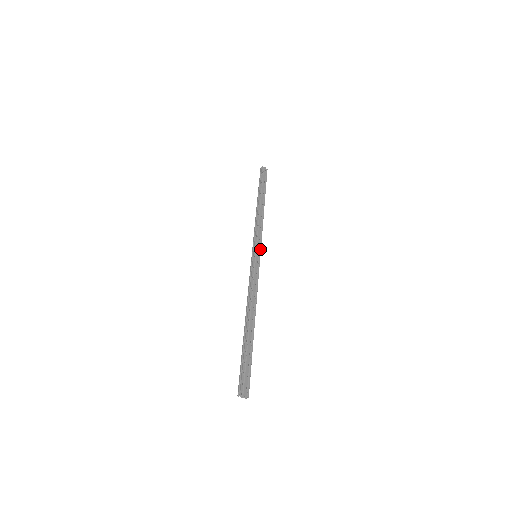
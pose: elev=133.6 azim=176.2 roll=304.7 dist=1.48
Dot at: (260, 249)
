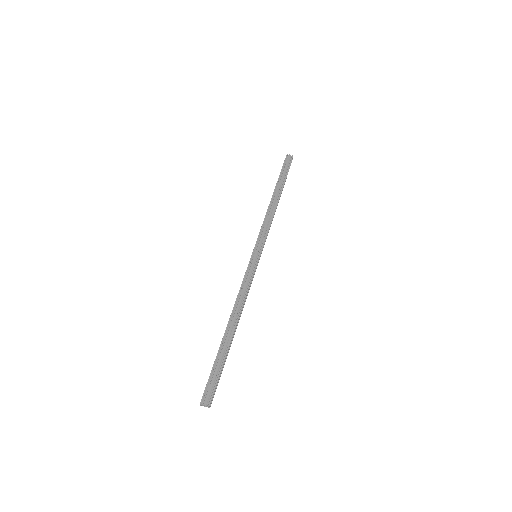
Dot at: (261, 247)
